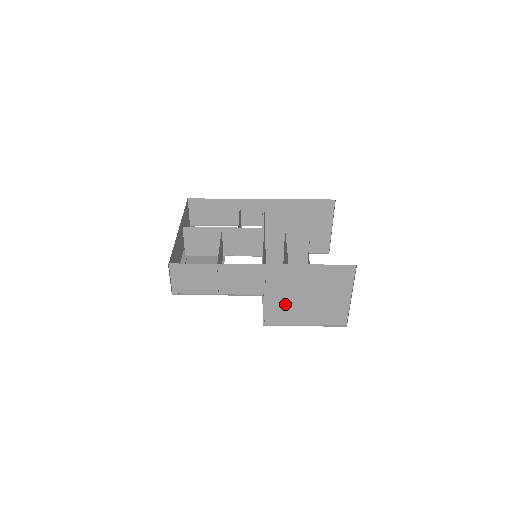
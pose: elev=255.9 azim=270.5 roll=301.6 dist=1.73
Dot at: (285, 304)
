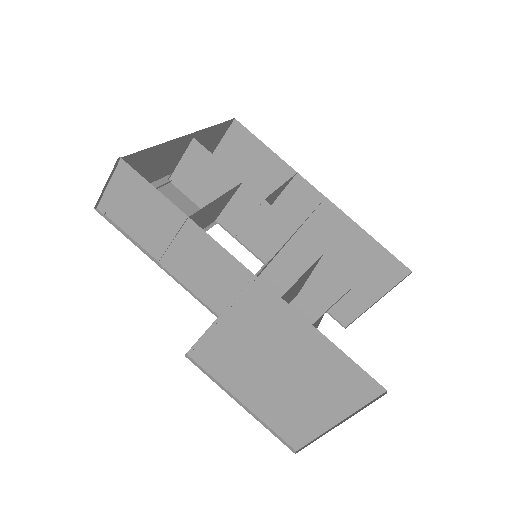
Dot at: (238, 354)
